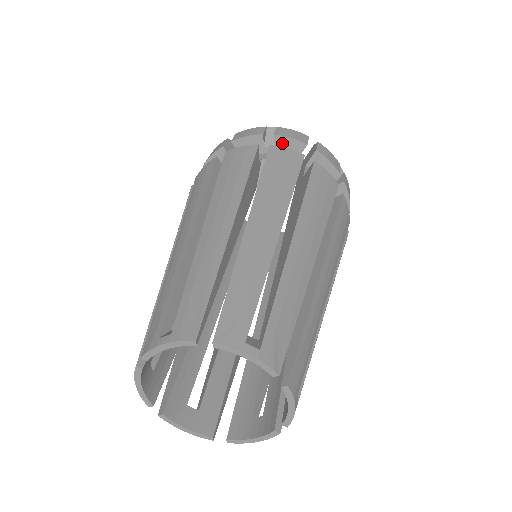
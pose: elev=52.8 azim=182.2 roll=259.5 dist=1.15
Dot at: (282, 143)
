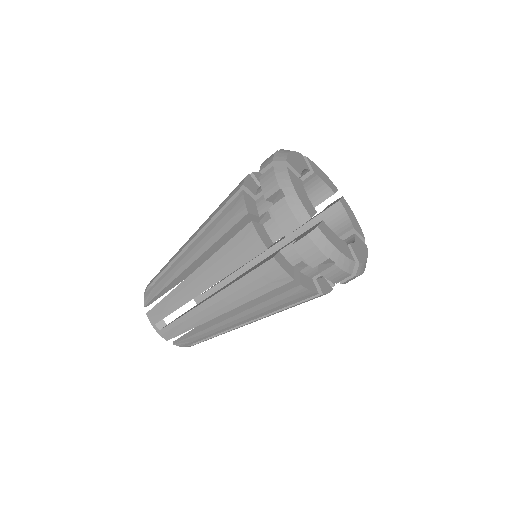
Dot at: occluded
